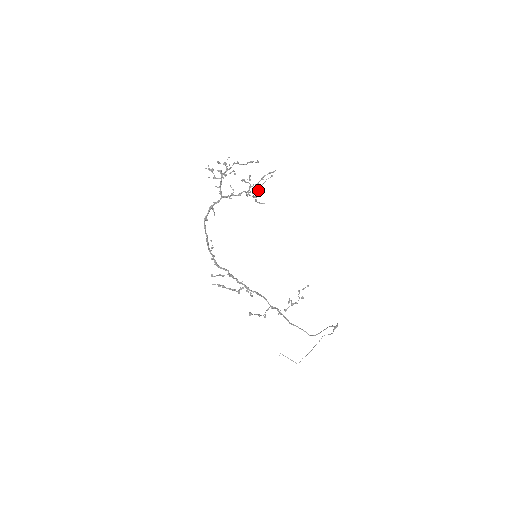
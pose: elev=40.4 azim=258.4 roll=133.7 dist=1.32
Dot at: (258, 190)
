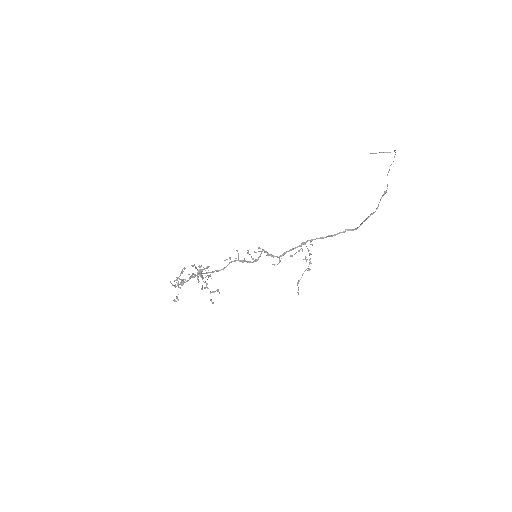
Dot at: occluded
